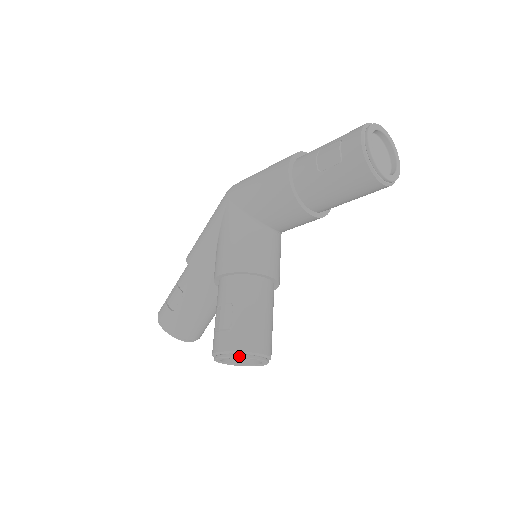
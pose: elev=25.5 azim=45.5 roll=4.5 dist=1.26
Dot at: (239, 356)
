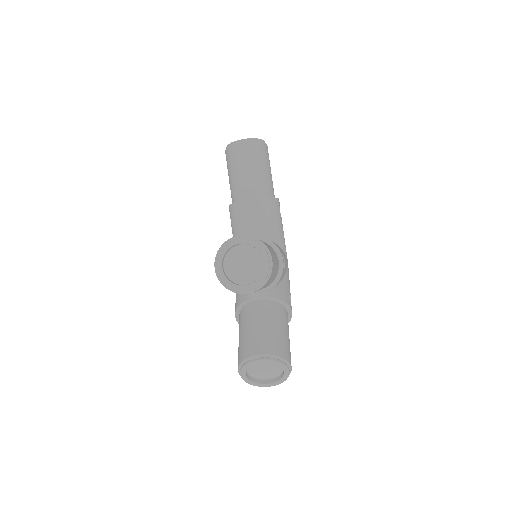
Dot at: (220, 249)
